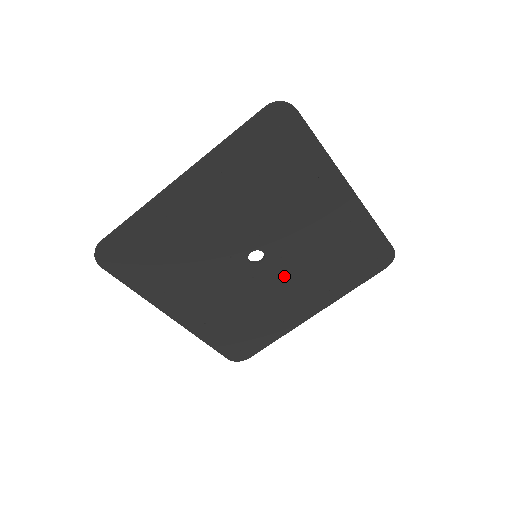
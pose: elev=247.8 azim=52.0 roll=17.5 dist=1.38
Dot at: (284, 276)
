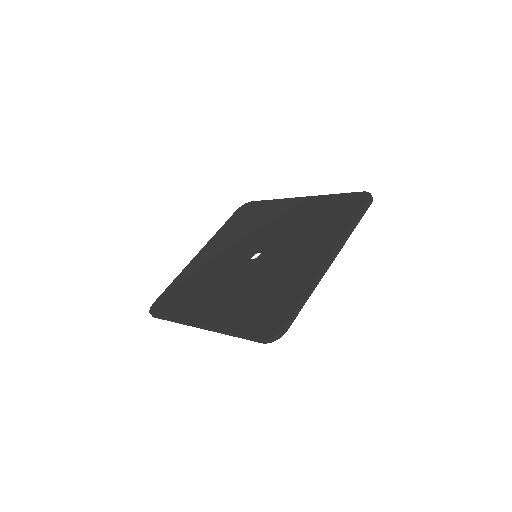
Dot at: (283, 252)
